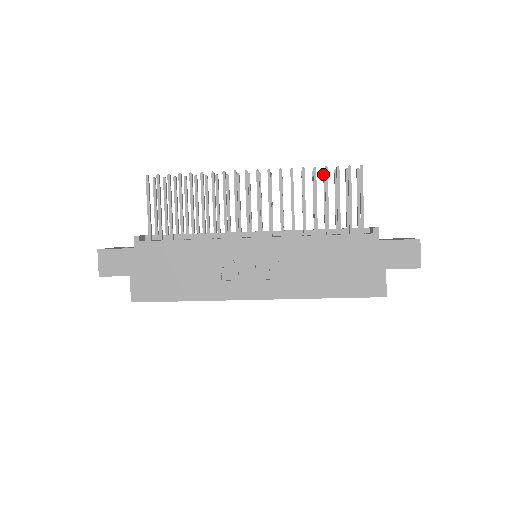
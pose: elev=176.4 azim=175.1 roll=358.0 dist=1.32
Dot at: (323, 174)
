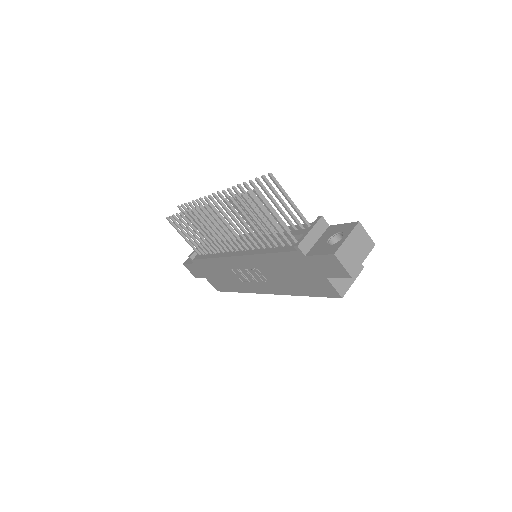
Dot at: (251, 185)
